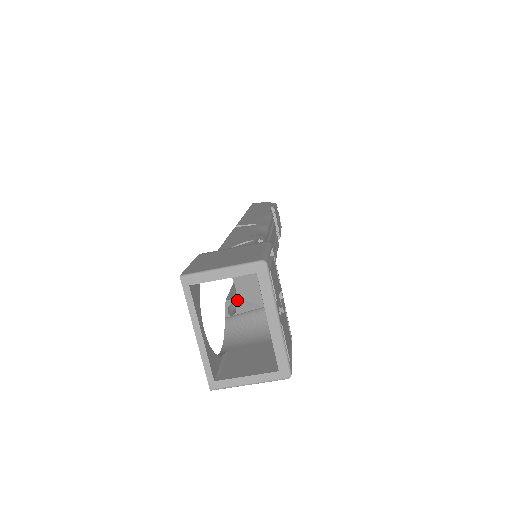
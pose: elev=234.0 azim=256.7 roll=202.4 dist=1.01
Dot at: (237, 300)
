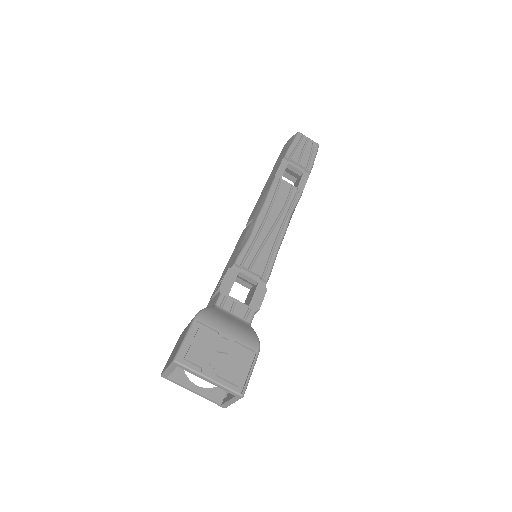
Dot at: occluded
